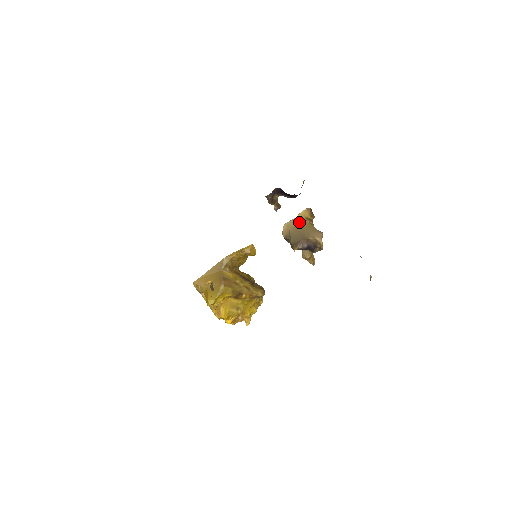
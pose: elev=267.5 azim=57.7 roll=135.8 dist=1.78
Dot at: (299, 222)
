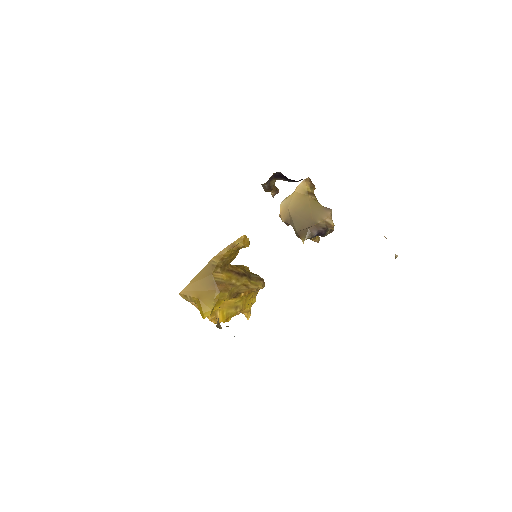
Dot at: (299, 200)
